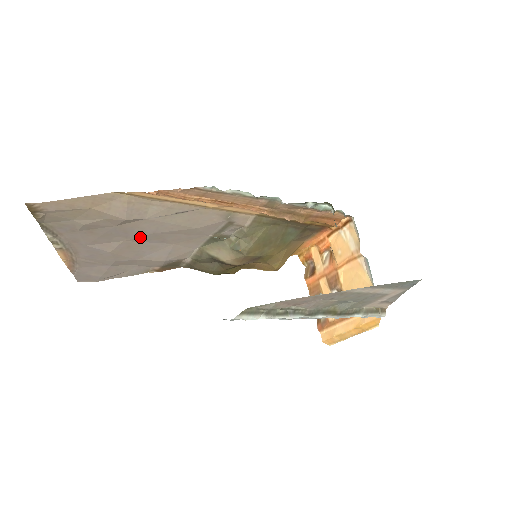
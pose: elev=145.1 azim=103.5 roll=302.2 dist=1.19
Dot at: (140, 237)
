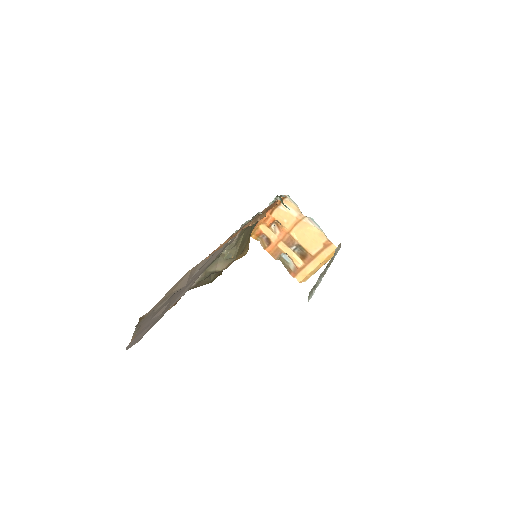
Dot at: (181, 290)
